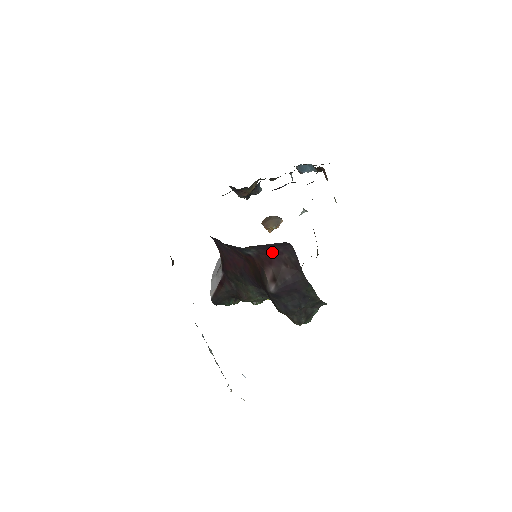
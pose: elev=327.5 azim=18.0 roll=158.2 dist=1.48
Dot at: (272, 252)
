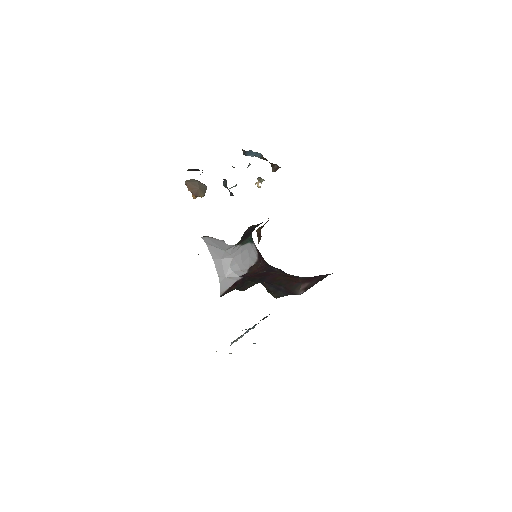
Dot at: (318, 276)
